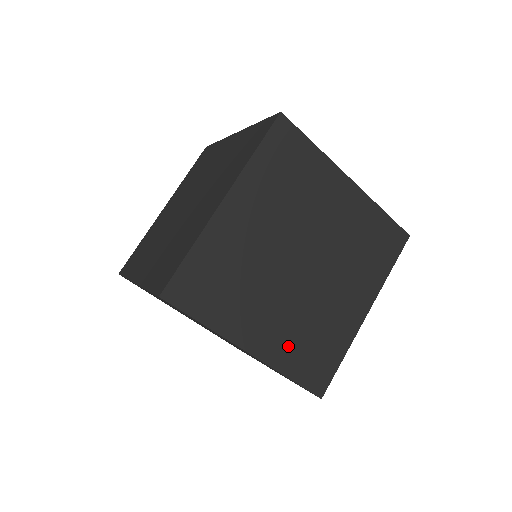
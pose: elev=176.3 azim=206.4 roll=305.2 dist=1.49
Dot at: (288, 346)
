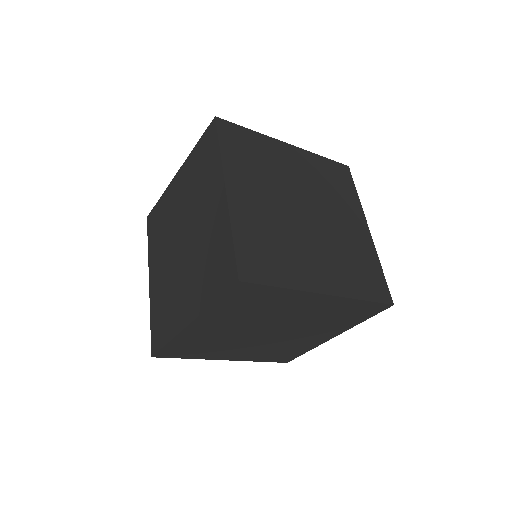
Dot at: (345, 276)
